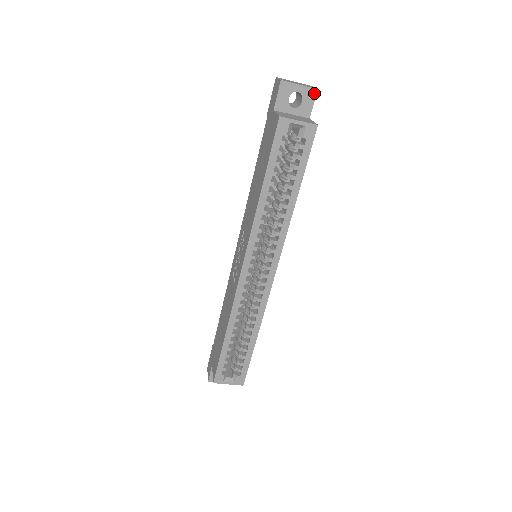
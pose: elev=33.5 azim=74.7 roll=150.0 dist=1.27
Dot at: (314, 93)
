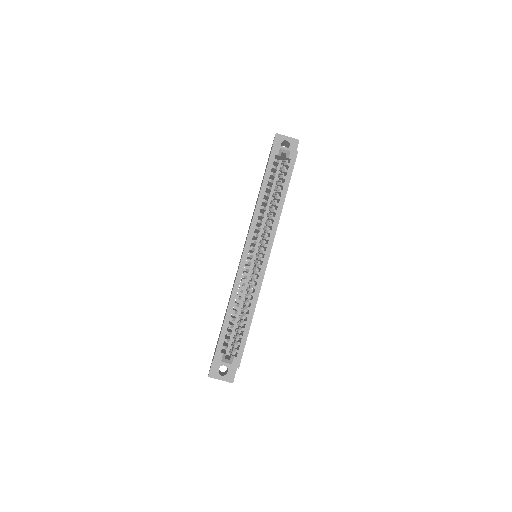
Dot at: (297, 142)
